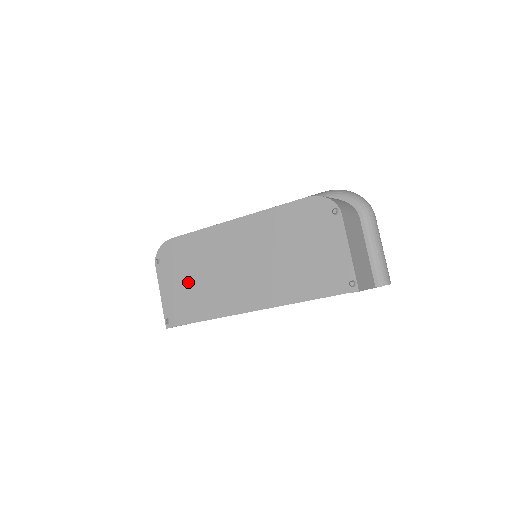
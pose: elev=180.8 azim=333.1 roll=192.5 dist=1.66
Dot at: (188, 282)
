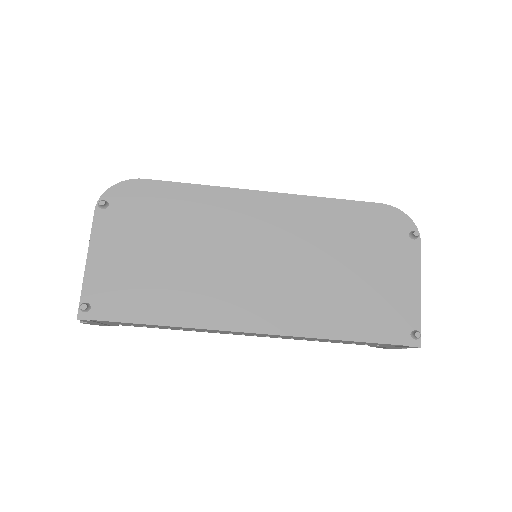
Dot at: (151, 255)
